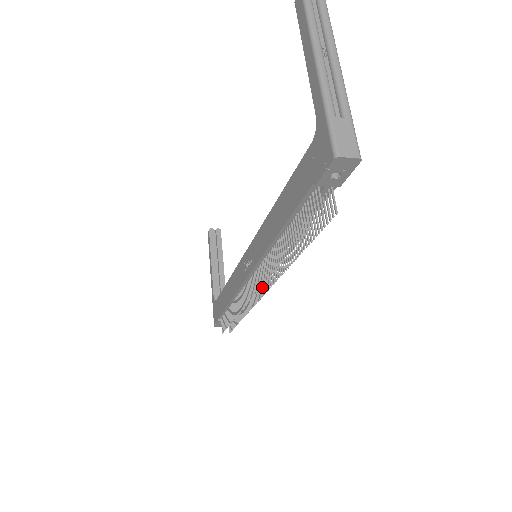
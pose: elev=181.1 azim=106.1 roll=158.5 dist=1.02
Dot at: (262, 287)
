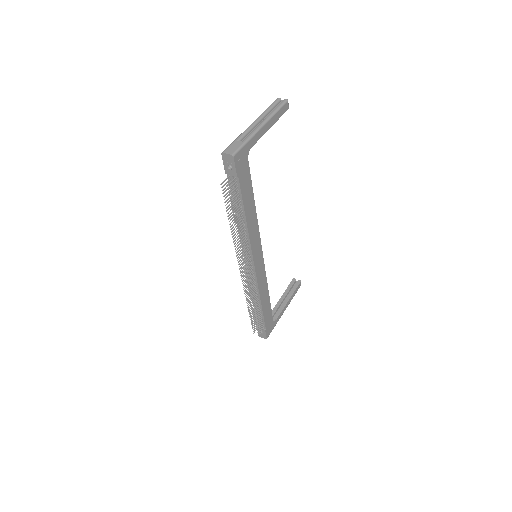
Dot at: (249, 273)
